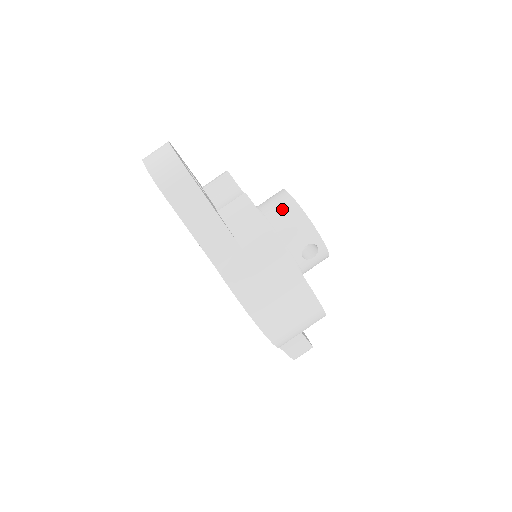
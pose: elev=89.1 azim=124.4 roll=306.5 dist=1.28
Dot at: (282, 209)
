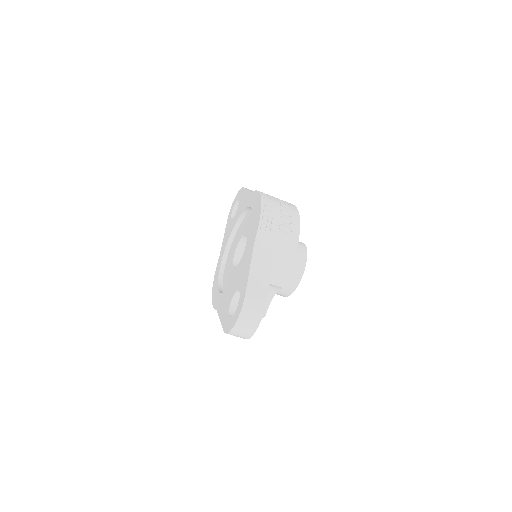
Dot at: (282, 291)
